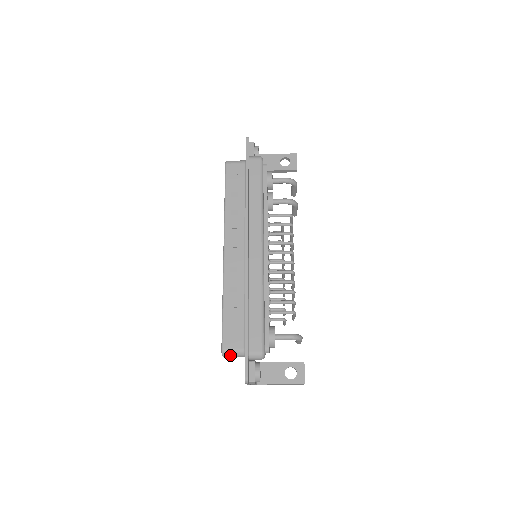
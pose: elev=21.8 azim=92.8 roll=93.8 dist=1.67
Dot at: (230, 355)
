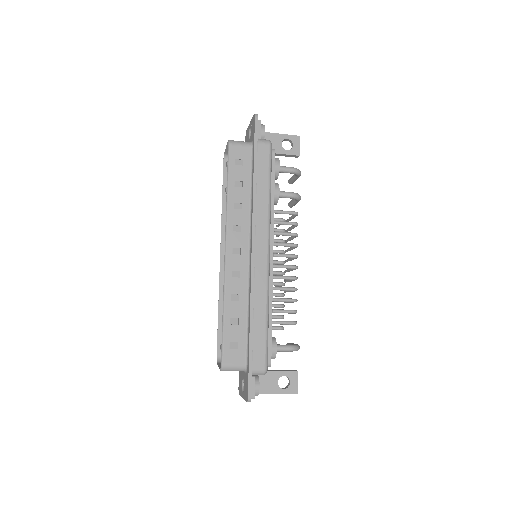
Dot at: (230, 370)
